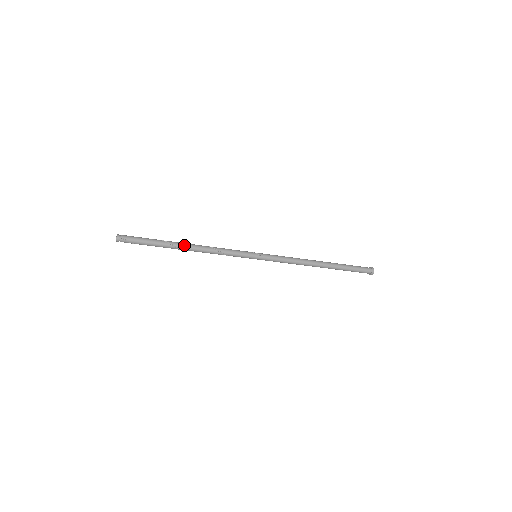
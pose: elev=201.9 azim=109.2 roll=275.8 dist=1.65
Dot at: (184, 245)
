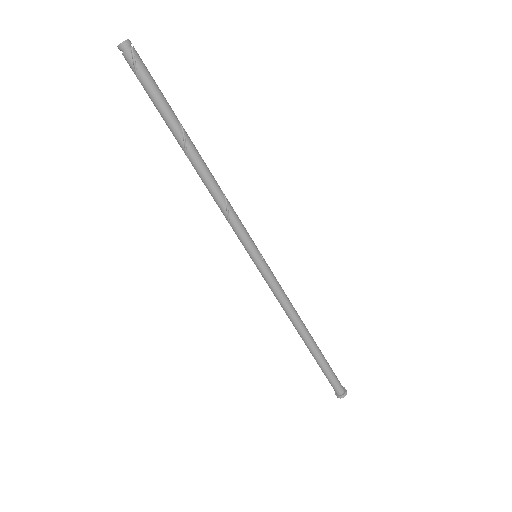
Dot at: (196, 151)
